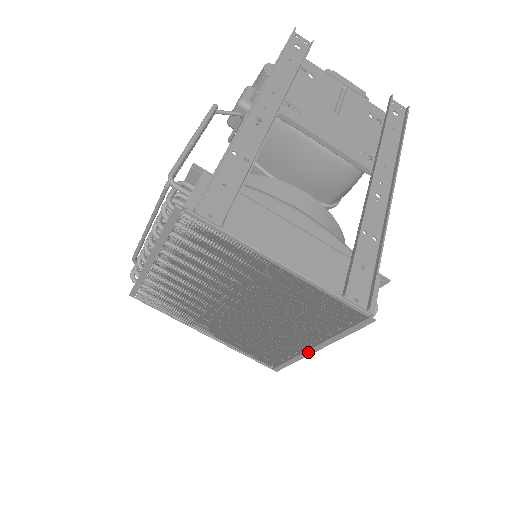
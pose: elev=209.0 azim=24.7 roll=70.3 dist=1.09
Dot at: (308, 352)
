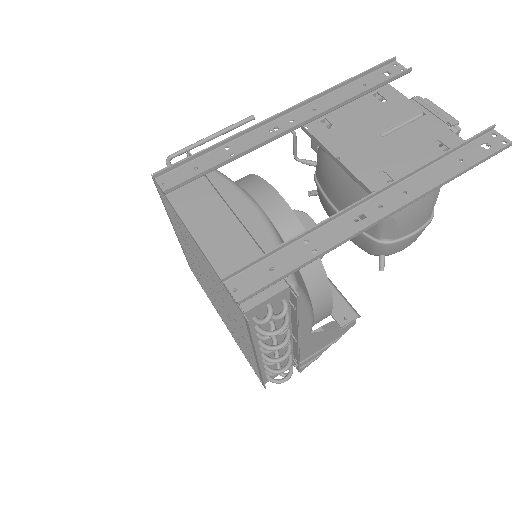
Dot at: (257, 362)
